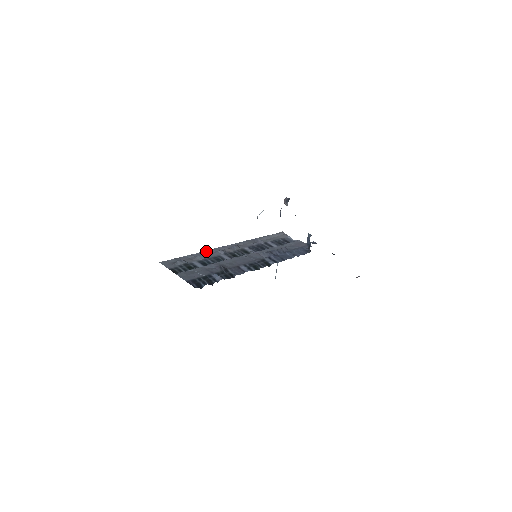
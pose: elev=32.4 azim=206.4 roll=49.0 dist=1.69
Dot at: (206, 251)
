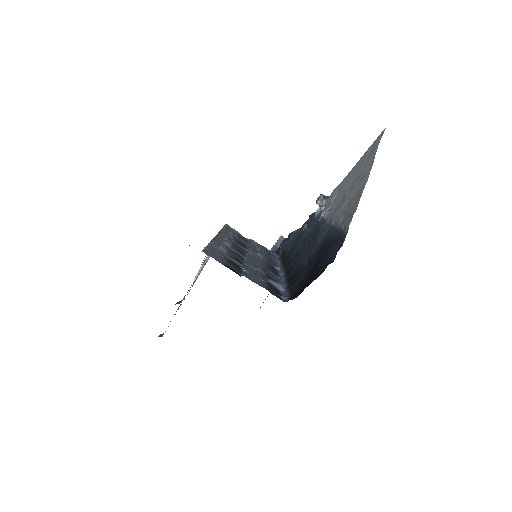
Dot at: (215, 240)
